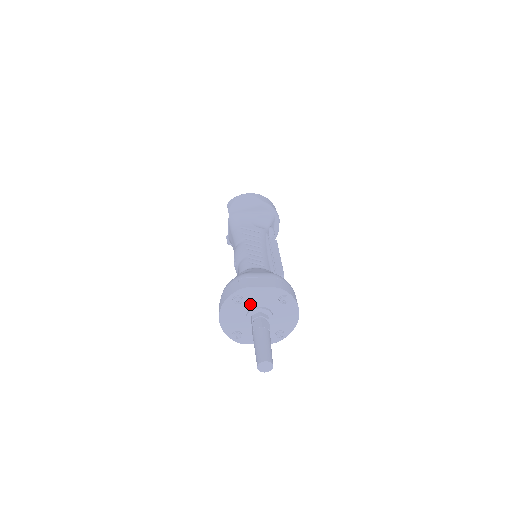
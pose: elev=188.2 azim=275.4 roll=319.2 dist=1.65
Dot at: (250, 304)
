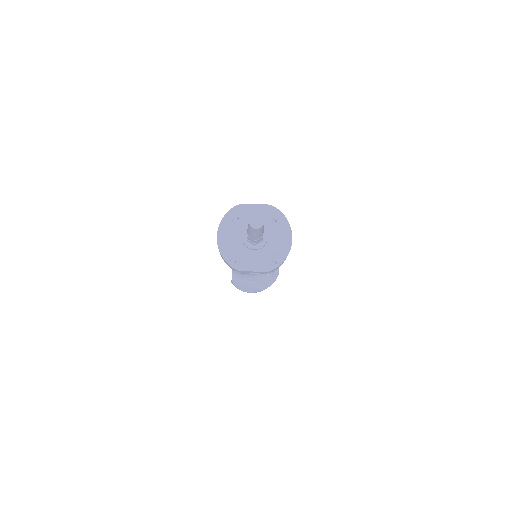
Dot at: (246, 222)
